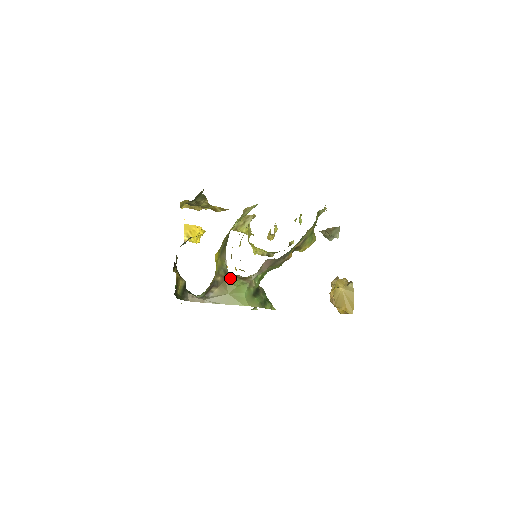
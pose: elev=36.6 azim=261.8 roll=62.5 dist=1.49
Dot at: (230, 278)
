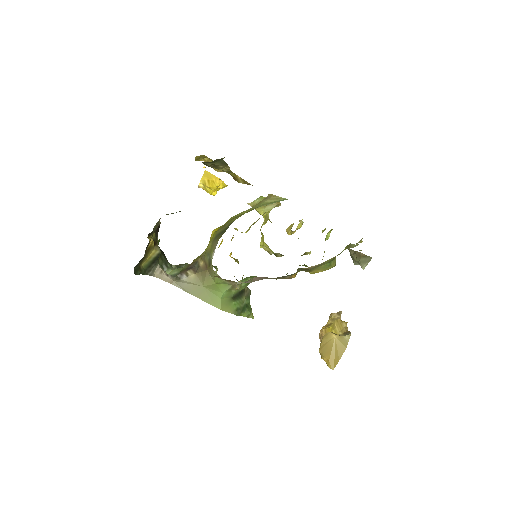
Dot at: (212, 271)
